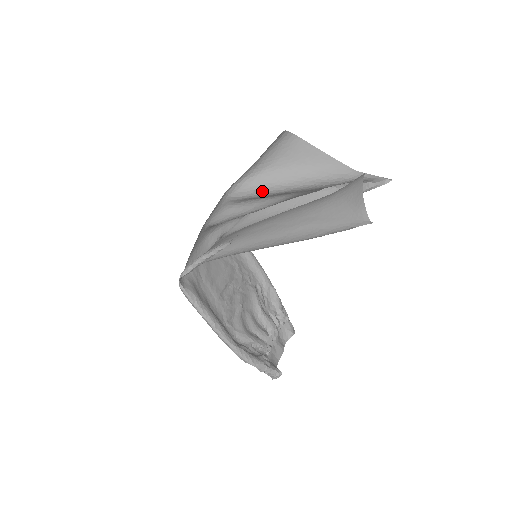
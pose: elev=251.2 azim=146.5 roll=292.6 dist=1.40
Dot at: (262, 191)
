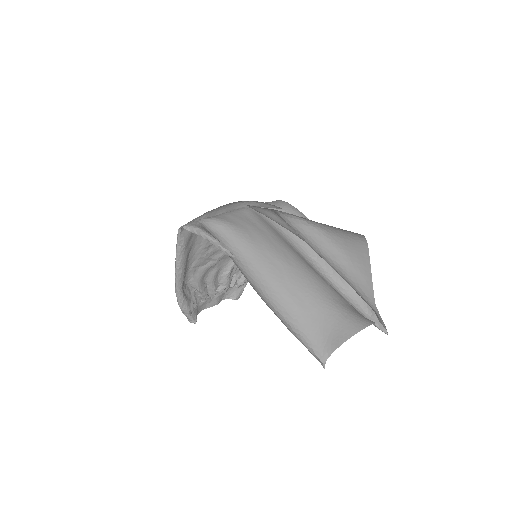
Dot at: (303, 237)
